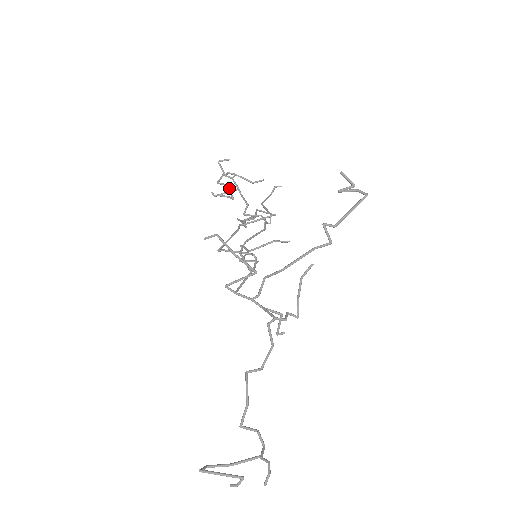
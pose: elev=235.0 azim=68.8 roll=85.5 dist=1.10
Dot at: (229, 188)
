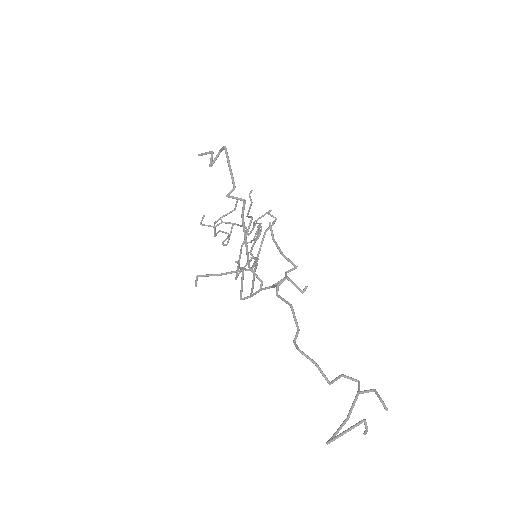
Dot at: (221, 231)
